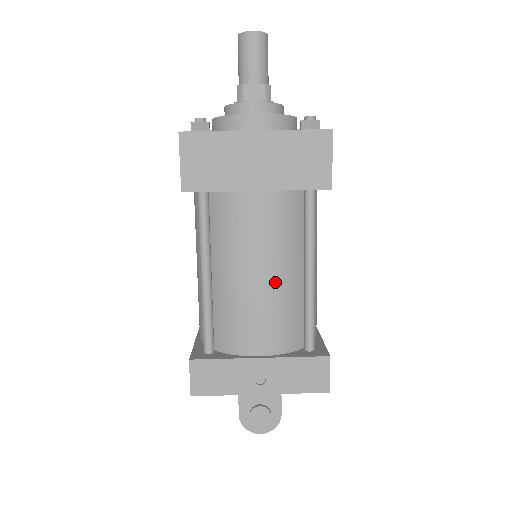
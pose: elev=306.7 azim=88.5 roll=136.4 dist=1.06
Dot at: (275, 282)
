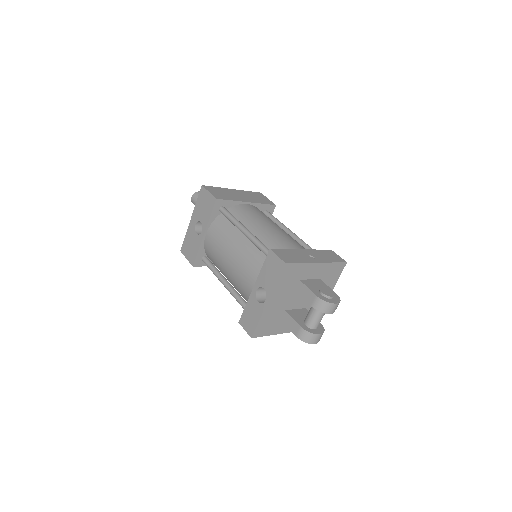
Dot at: (281, 229)
